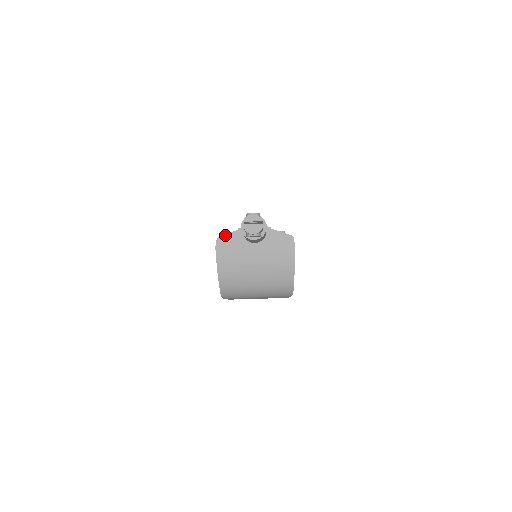
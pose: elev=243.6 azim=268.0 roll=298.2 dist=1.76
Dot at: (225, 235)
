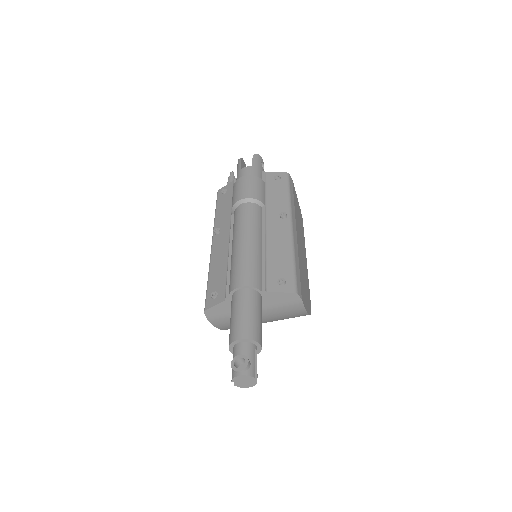
Dot at: (212, 307)
